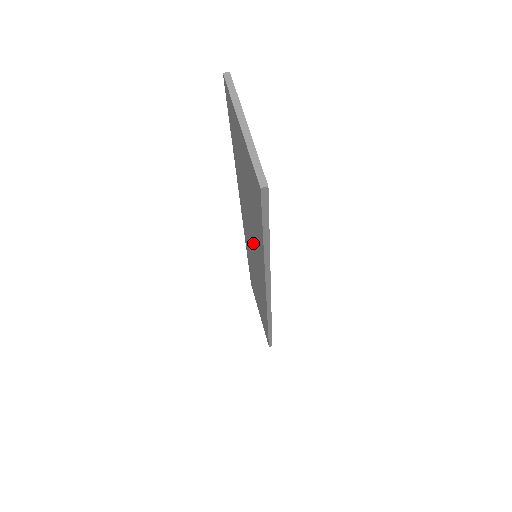
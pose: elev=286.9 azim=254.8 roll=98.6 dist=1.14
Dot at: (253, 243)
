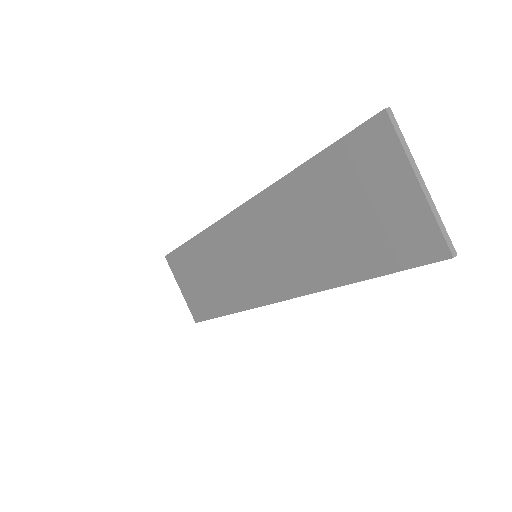
Dot at: (281, 252)
